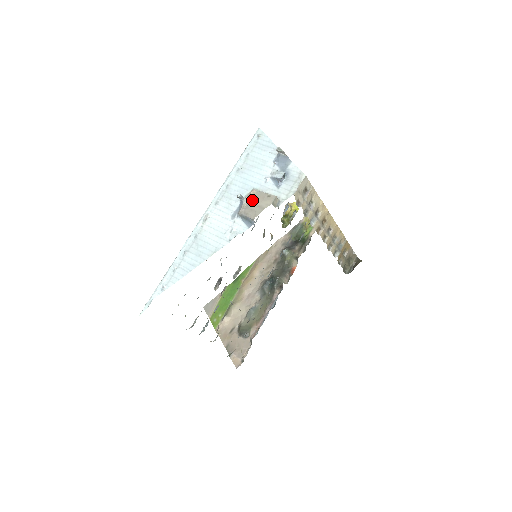
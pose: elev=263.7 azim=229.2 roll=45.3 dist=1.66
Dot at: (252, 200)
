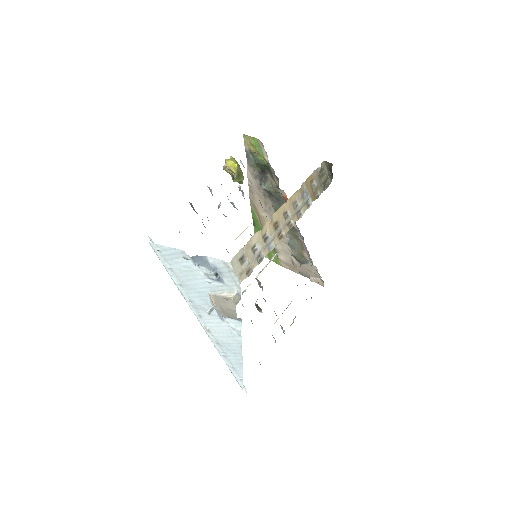
Dot at: (219, 306)
